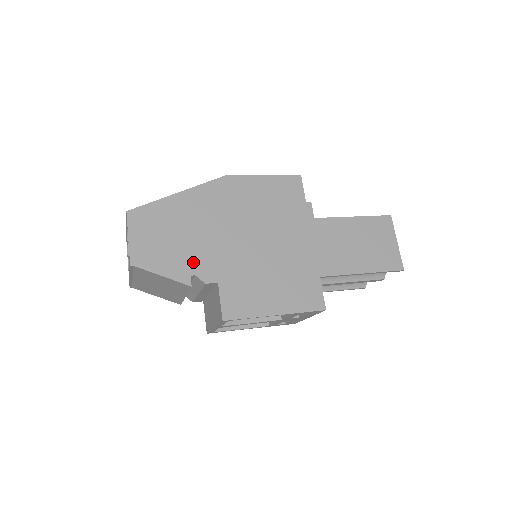
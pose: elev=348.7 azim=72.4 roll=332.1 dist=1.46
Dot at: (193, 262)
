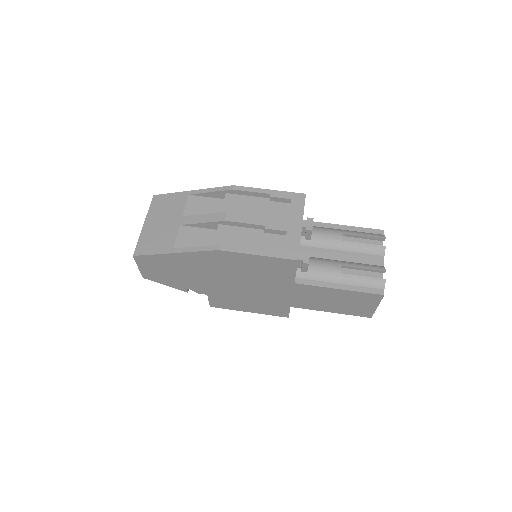
Dot at: (188, 285)
